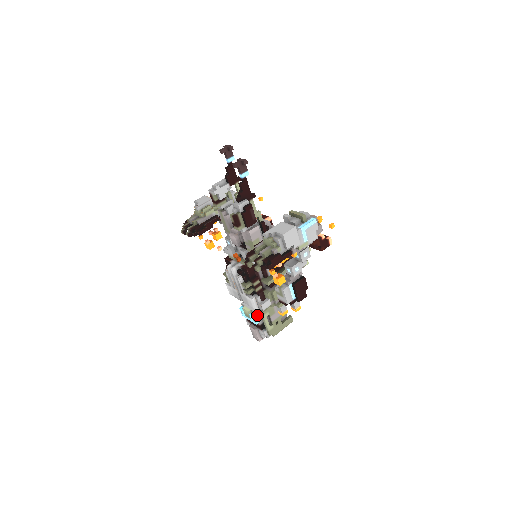
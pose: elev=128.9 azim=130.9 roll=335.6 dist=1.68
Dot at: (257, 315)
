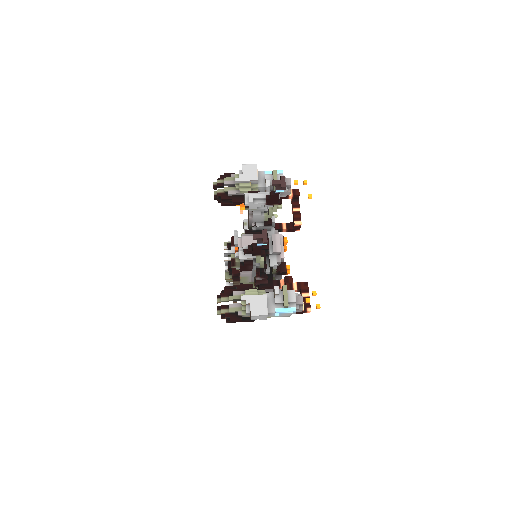
Dot at: occluded
